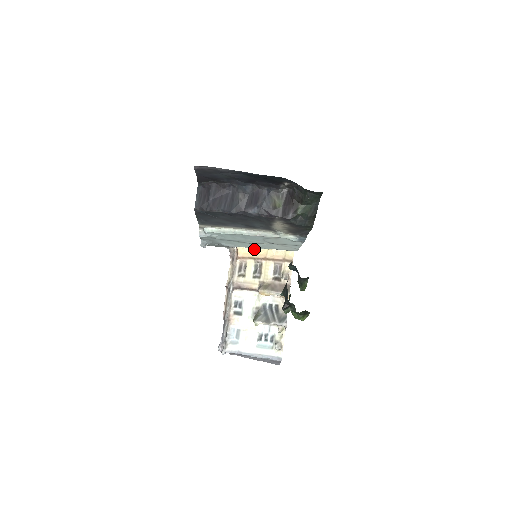
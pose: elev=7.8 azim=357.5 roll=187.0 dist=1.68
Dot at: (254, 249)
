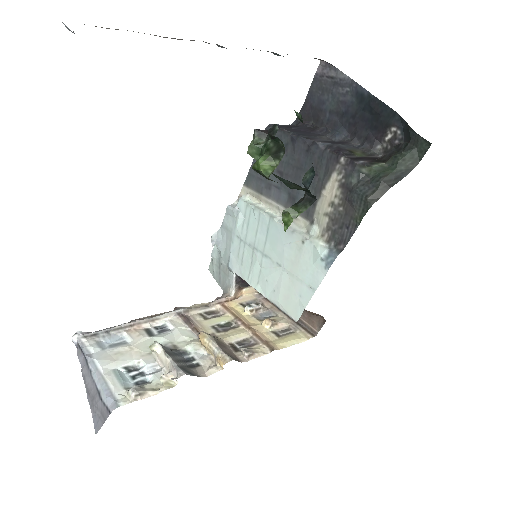
Dot at: (247, 313)
